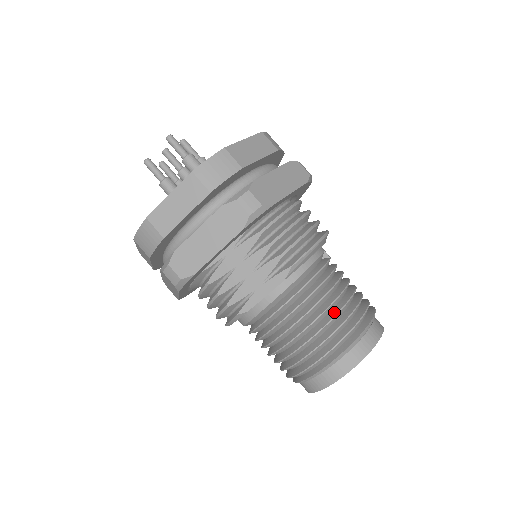
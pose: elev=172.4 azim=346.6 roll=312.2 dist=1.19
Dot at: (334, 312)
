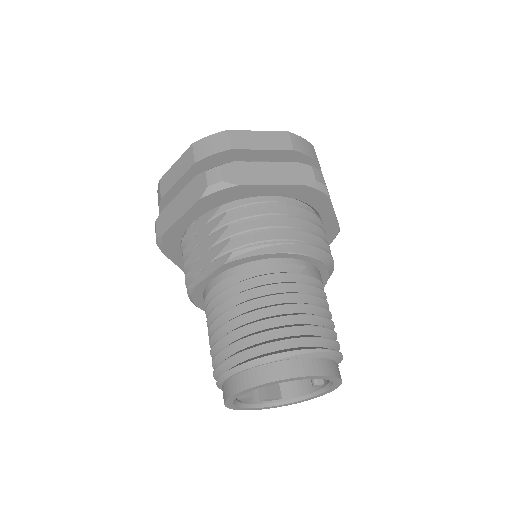
Dot at: (261, 319)
